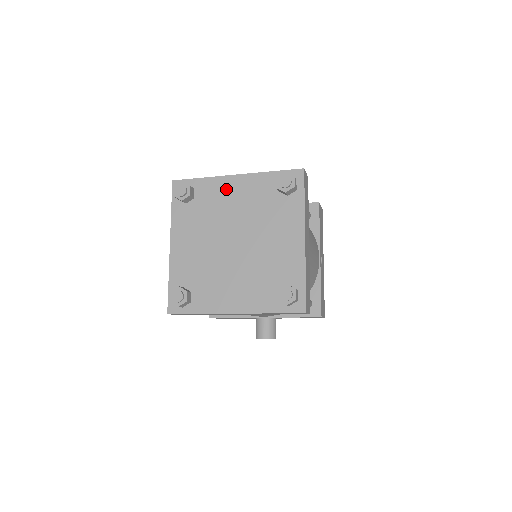
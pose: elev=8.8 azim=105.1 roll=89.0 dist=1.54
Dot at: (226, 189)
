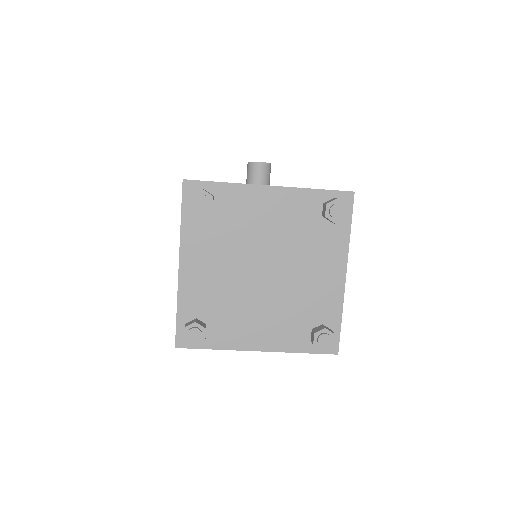
Dot at: (257, 203)
